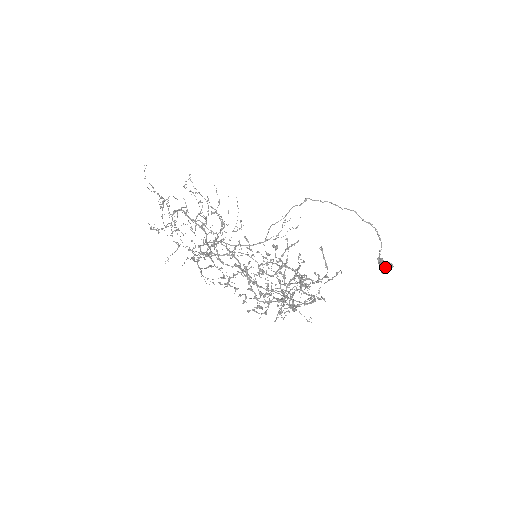
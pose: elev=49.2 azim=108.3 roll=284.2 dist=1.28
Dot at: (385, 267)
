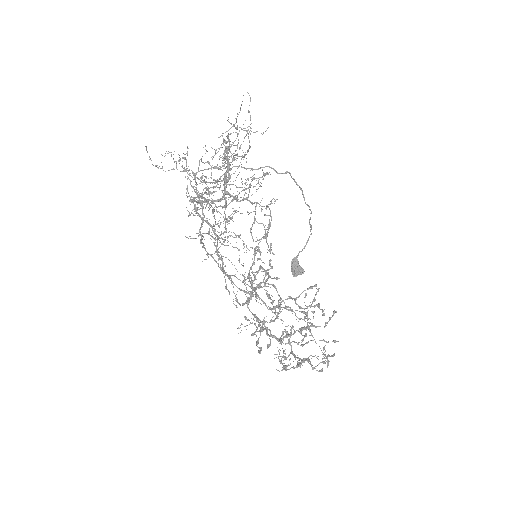
Dot at: (299, 273)
